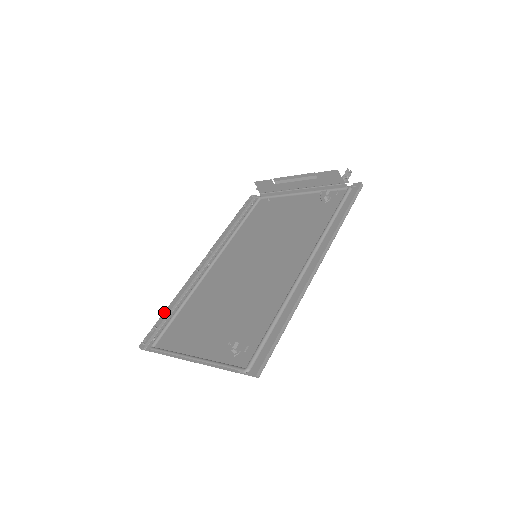
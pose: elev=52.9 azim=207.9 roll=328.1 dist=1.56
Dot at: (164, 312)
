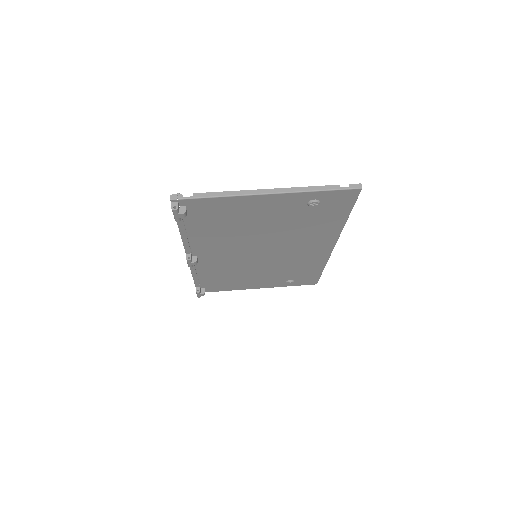
Dot at: occluded
